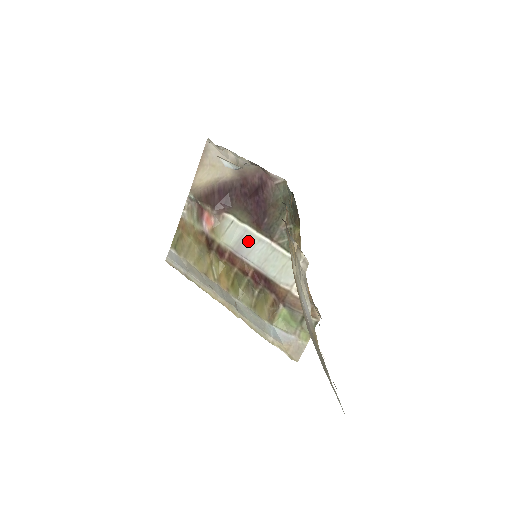
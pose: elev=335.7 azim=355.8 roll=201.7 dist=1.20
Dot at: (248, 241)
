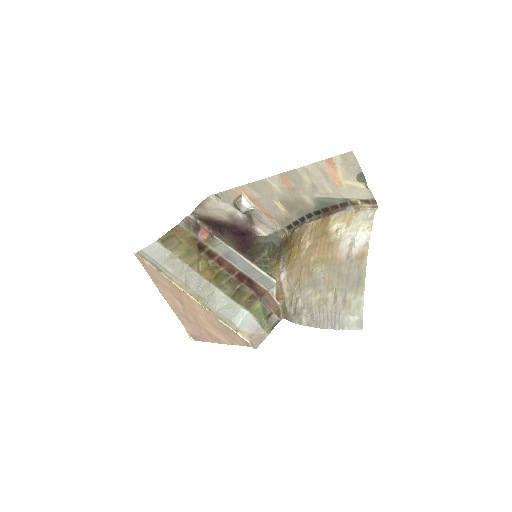
Dot at: (234, 256)
